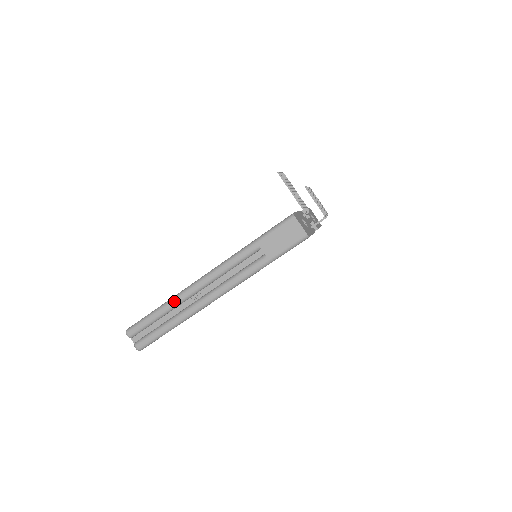
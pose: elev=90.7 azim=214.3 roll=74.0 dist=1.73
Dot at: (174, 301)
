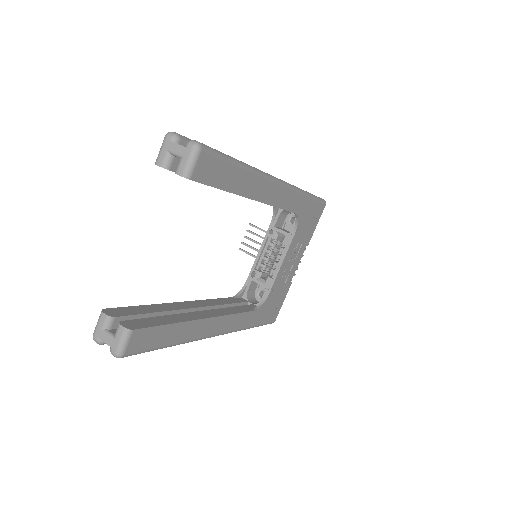
Dot at: occluded
